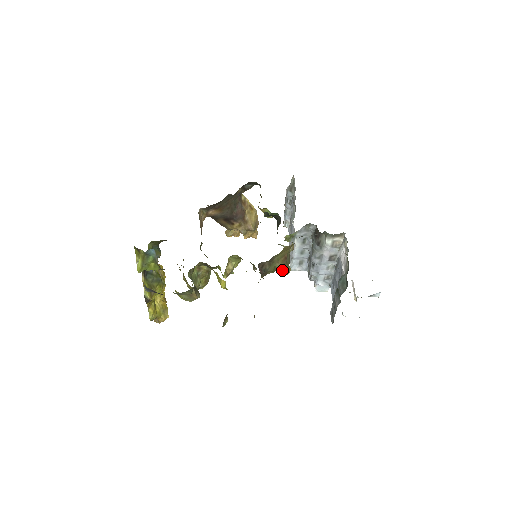
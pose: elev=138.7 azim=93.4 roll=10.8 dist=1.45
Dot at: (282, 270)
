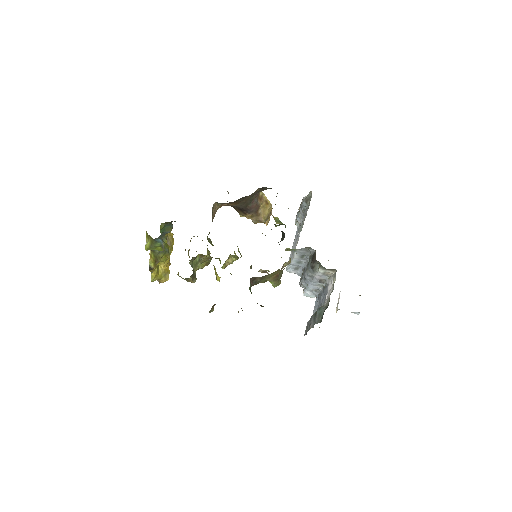
Dot at: (272, 283)
